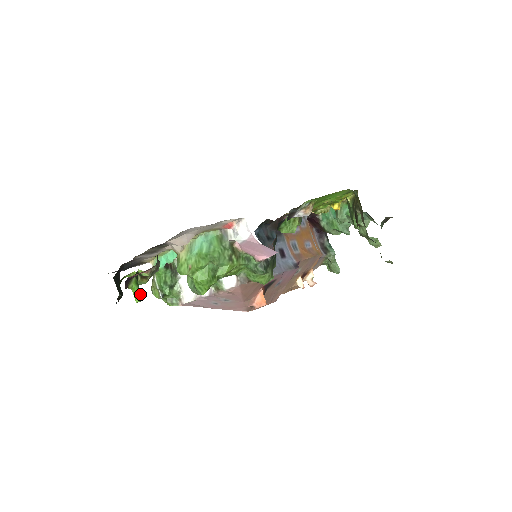
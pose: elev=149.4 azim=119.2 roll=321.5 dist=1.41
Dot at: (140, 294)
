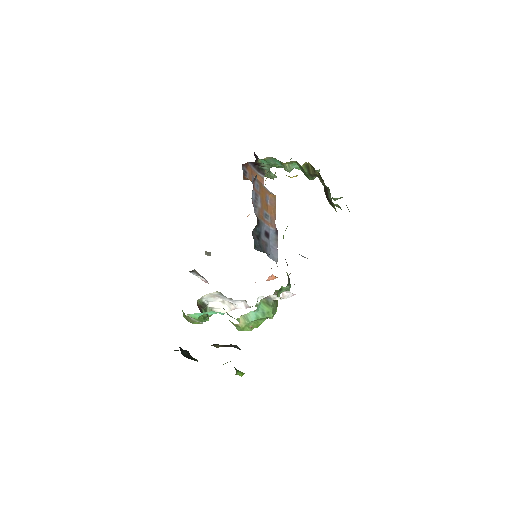
Dot at: (242, 373)
